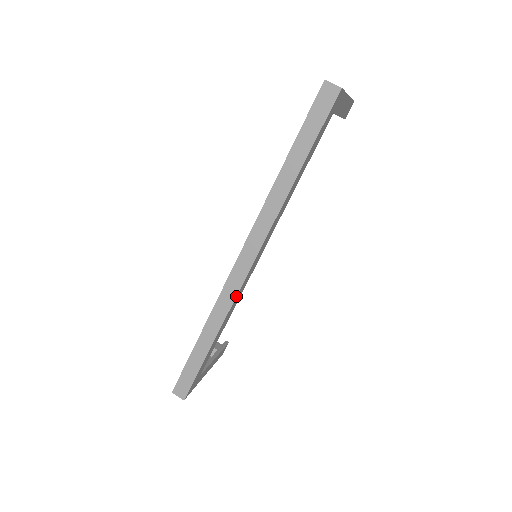
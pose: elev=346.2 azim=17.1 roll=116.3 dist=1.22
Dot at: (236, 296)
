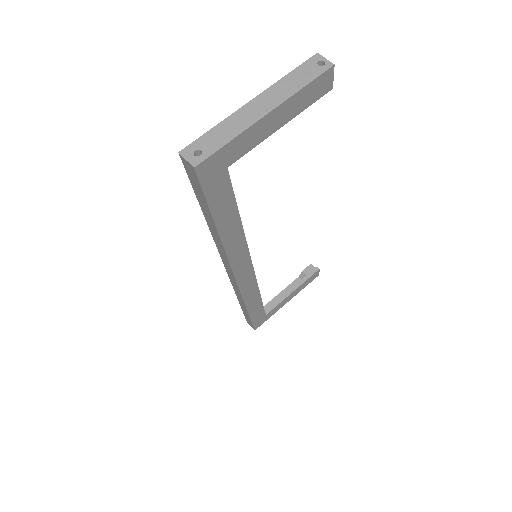
Dot at: (240, 293)
